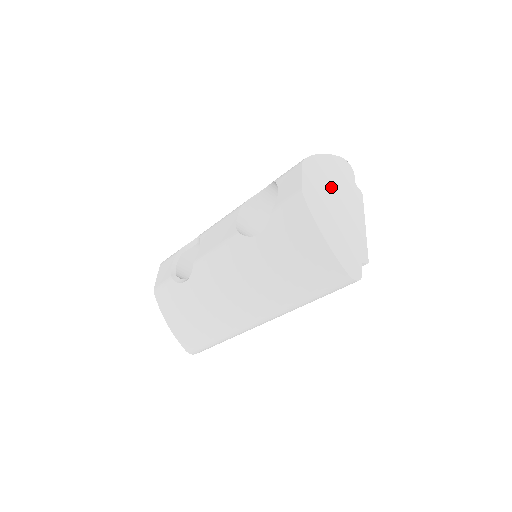
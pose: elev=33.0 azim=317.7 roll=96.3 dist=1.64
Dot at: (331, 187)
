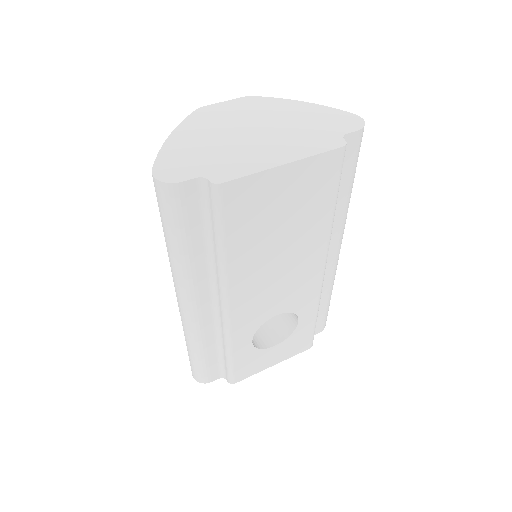
Dot at: (268, 121)
